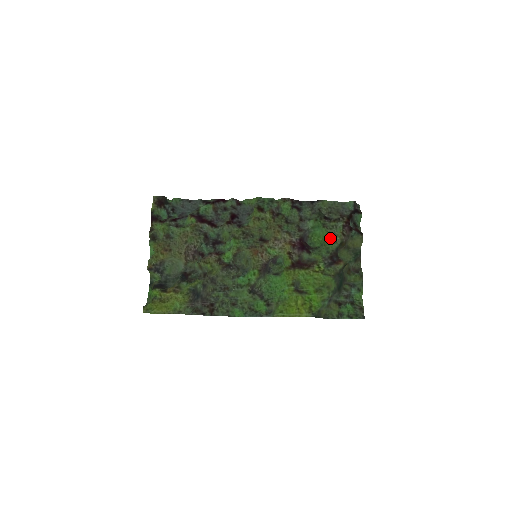
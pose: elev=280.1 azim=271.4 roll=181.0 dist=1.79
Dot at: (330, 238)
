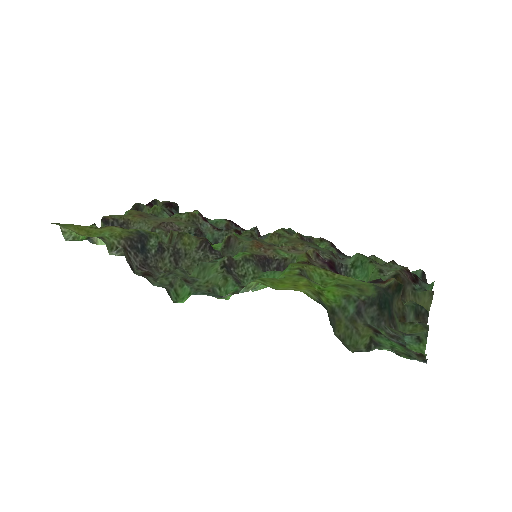
Dot at: (378, 271)
